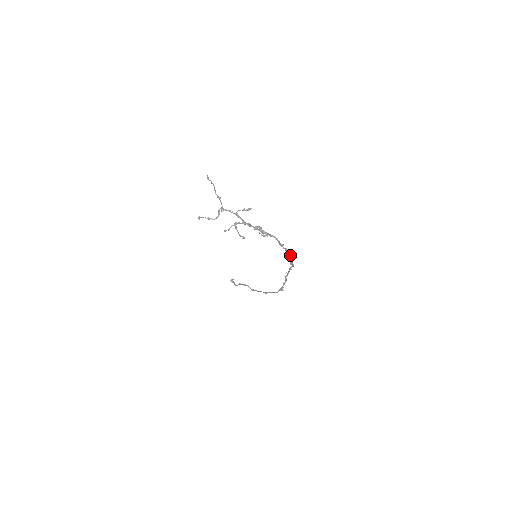
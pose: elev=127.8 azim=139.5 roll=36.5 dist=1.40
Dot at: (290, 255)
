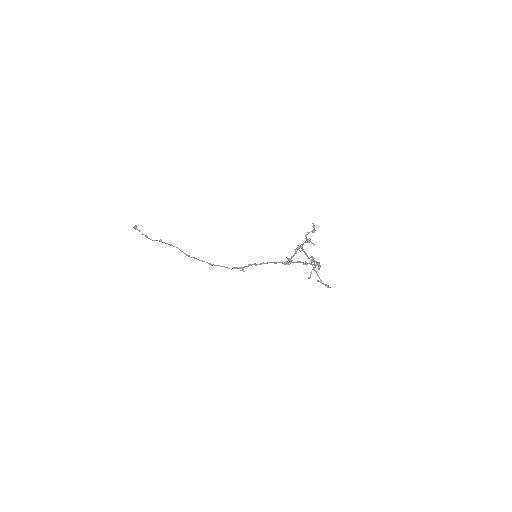
Dot at: (297, 262)
